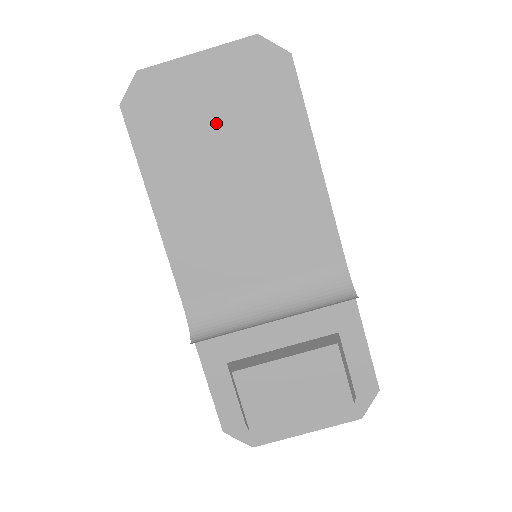
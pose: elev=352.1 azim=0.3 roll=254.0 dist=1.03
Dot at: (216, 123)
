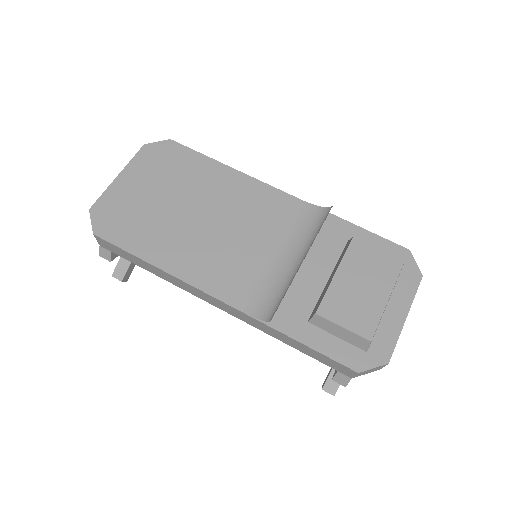
Dot at: (161, 198)
